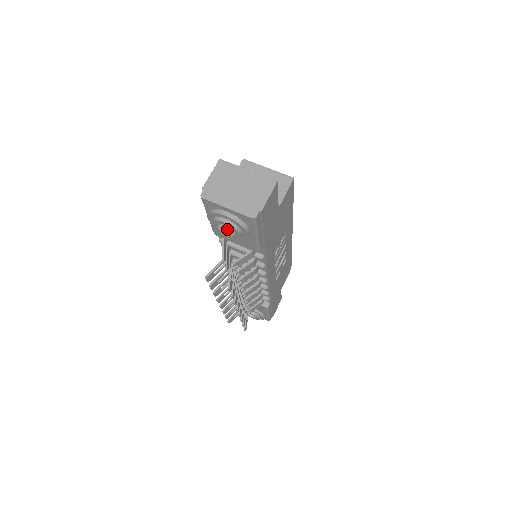
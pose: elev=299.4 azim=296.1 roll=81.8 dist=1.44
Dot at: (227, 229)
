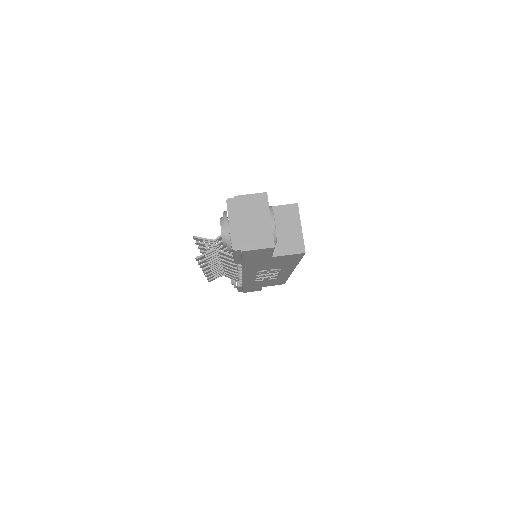
Dot at: occluded
